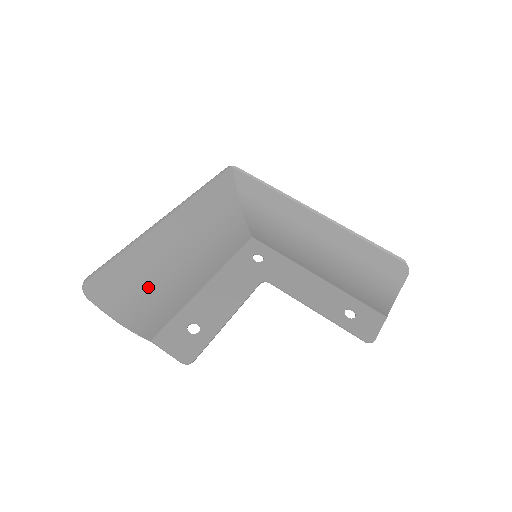
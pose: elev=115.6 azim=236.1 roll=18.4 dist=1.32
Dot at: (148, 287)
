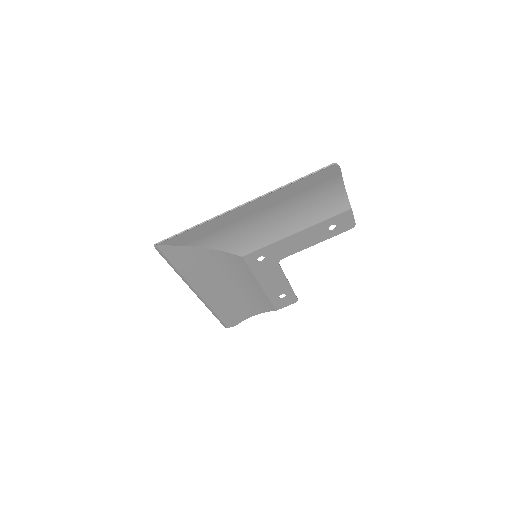
Dot at: (242, 304)
